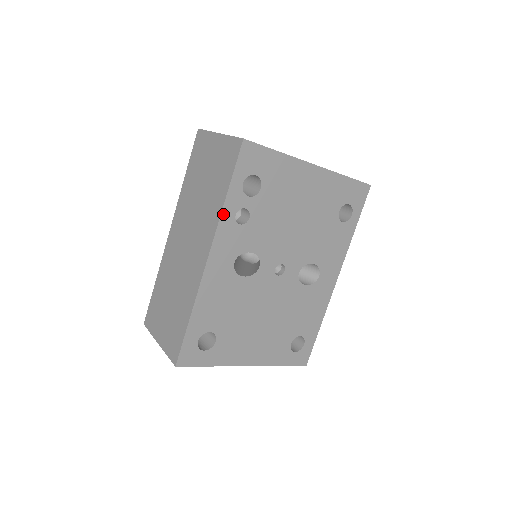
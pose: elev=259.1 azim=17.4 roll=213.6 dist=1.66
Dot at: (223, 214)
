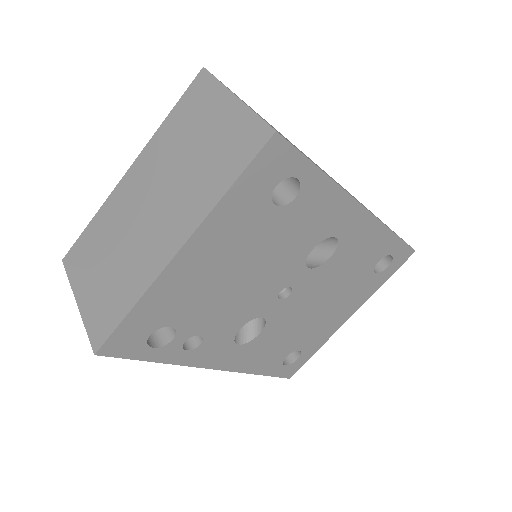
Dot at: (177, 363)
